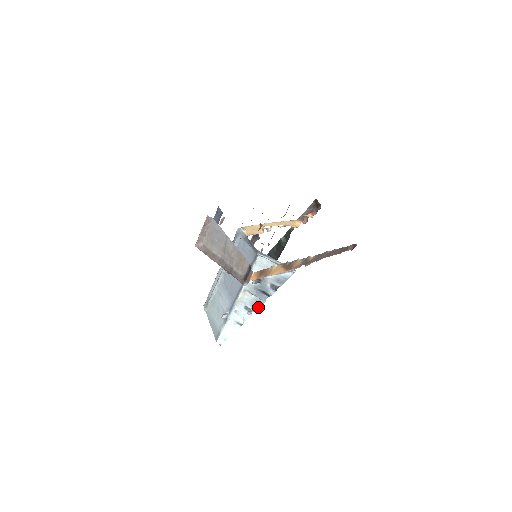
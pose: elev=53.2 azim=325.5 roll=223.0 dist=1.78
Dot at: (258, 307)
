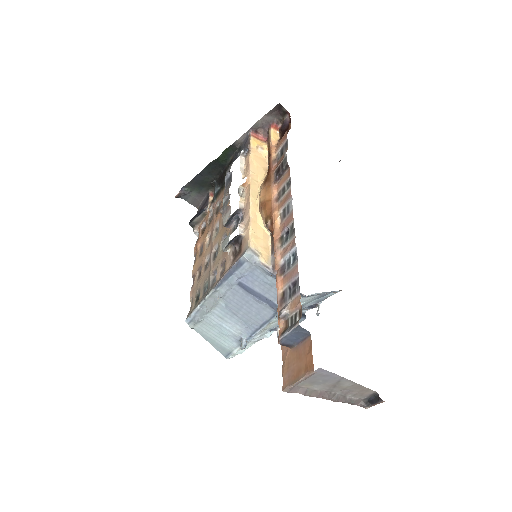
Dot at: occluded
